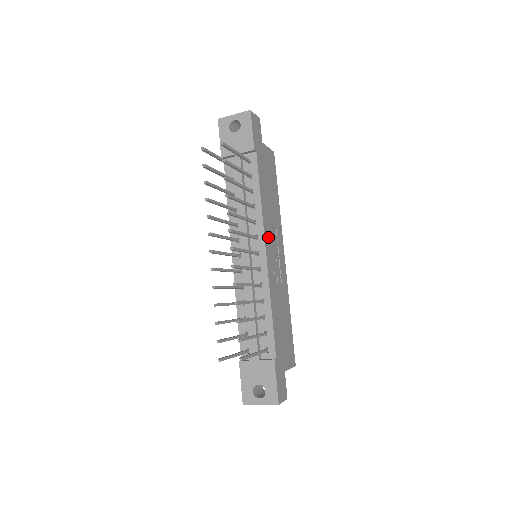
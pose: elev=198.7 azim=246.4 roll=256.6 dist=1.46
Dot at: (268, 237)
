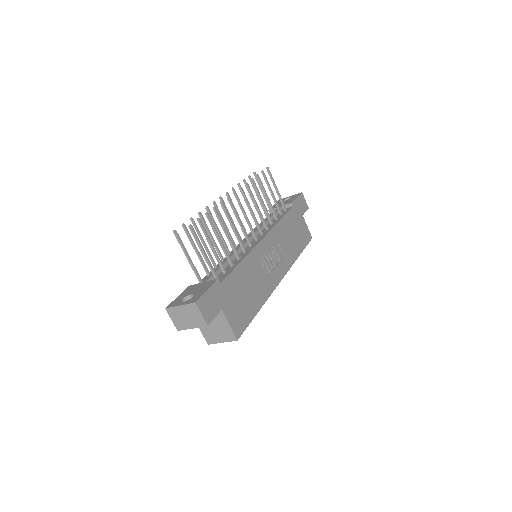
Dot at: (272, 241)
